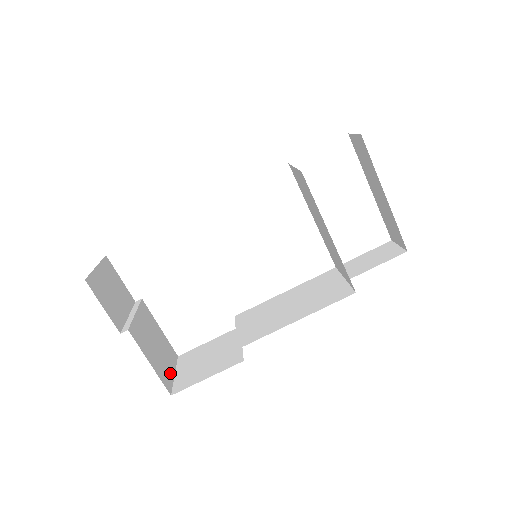
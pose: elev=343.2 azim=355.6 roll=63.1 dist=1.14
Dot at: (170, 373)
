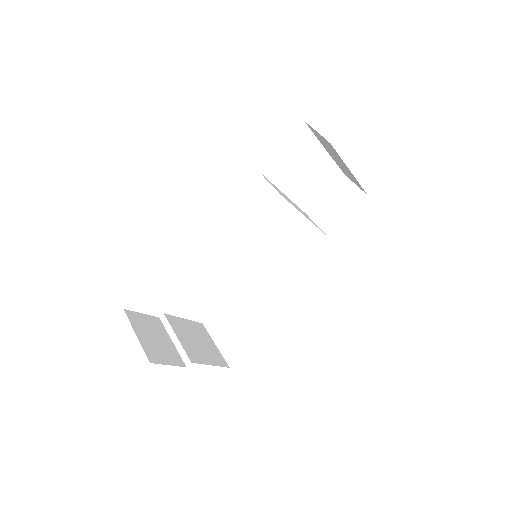
Dot at: (215, 349)
